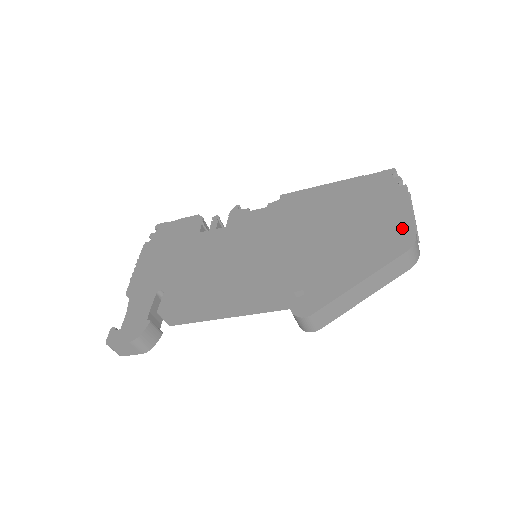
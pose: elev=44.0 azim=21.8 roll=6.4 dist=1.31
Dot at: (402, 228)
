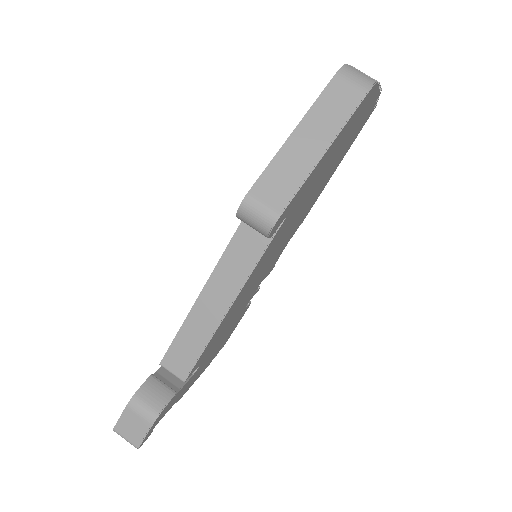
Dot at: occluded
